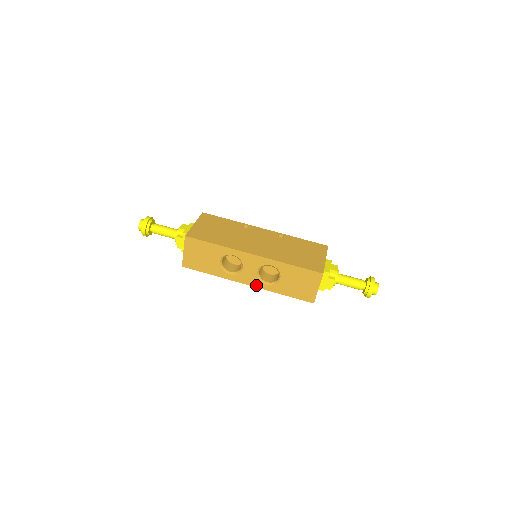
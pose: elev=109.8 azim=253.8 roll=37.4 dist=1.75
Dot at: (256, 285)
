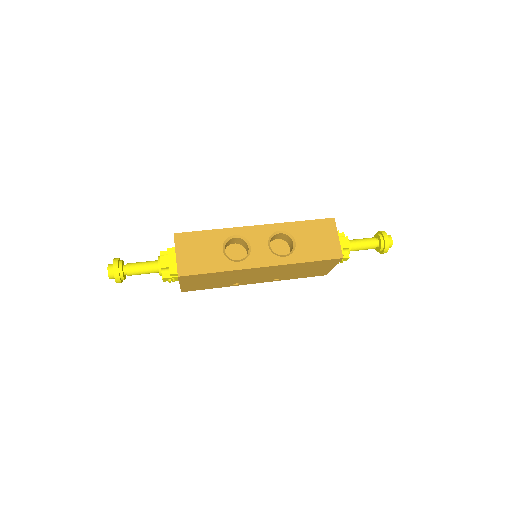
Dot at: (273, 263)
